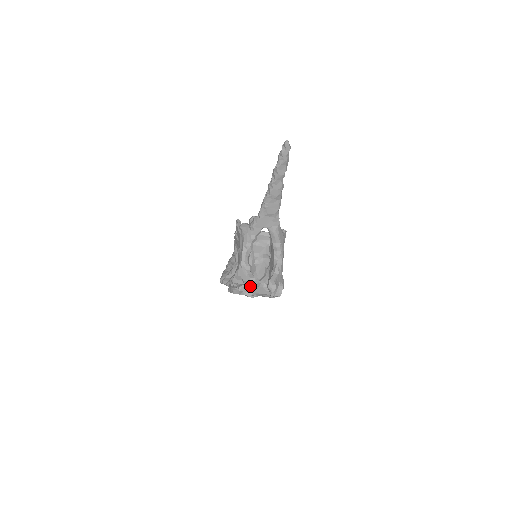
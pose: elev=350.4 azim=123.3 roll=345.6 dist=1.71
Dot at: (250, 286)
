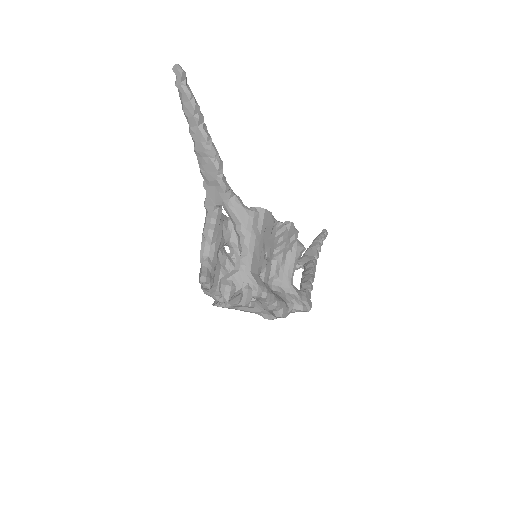
Dot at: occluded
